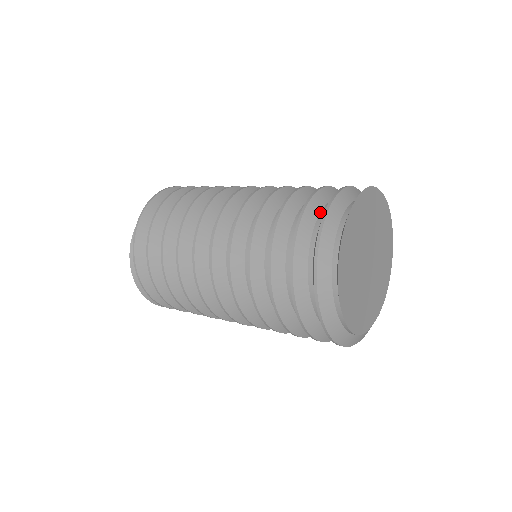
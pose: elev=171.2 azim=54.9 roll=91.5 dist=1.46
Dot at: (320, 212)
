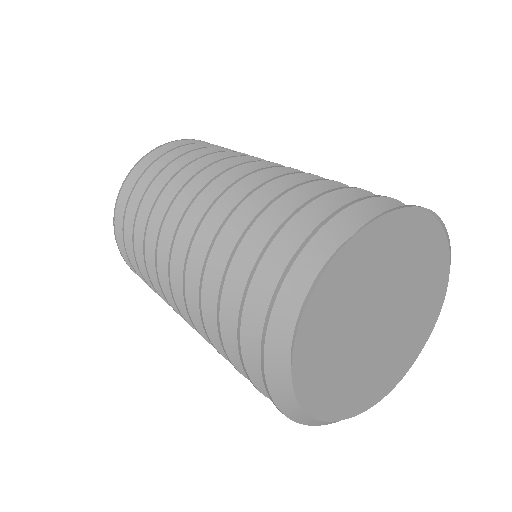
Dot at: occluded
